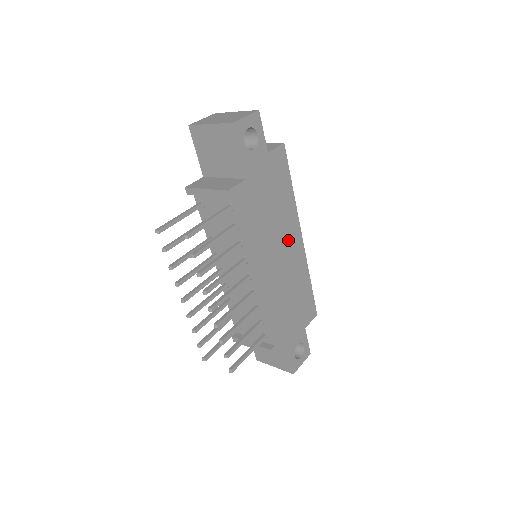
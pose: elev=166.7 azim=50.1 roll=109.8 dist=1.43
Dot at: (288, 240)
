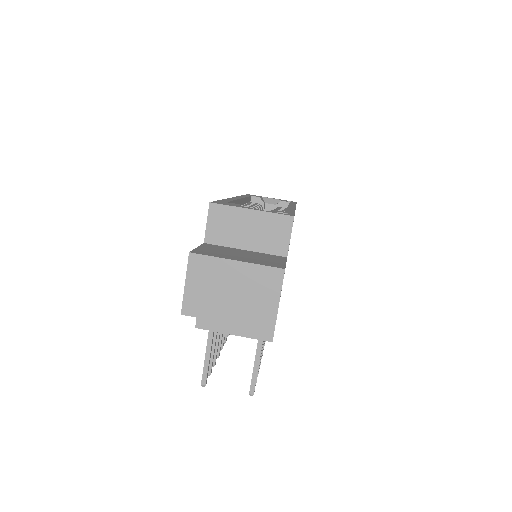
Dot at: occluded
